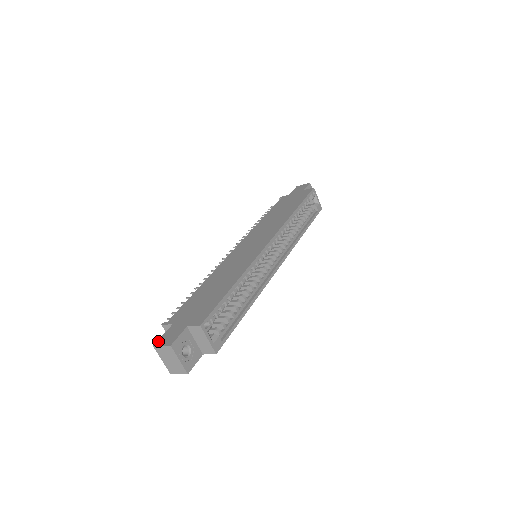
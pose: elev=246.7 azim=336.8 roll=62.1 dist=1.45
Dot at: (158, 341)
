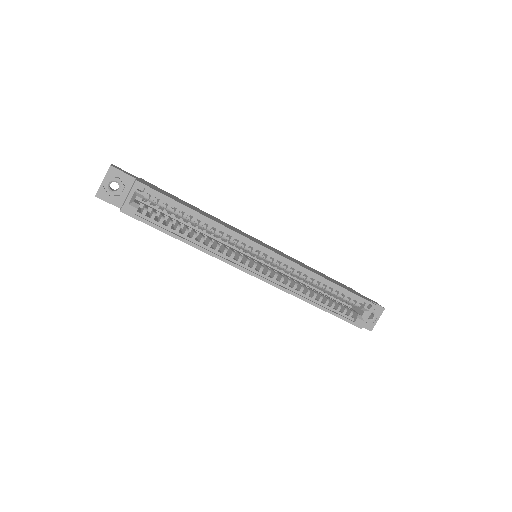
Dot at: occluded
